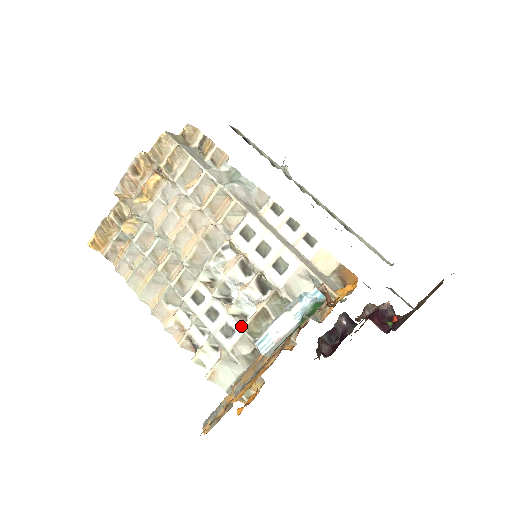
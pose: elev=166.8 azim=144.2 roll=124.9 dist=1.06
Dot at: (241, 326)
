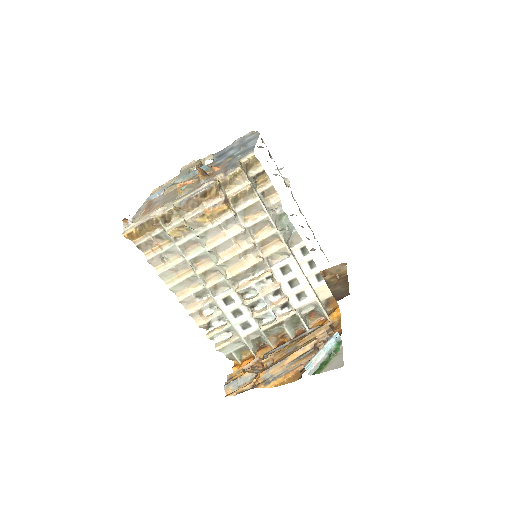
Dot at: (262, 328)
